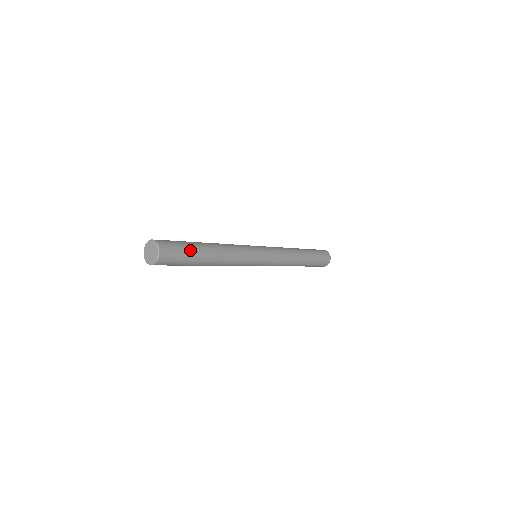
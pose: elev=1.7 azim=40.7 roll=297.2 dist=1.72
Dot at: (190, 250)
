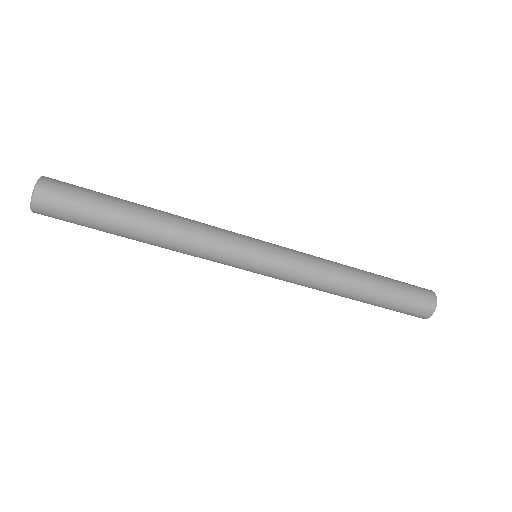
Dot at: occluded
